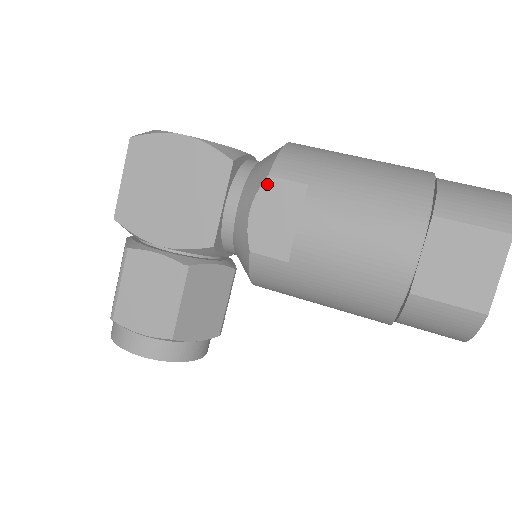
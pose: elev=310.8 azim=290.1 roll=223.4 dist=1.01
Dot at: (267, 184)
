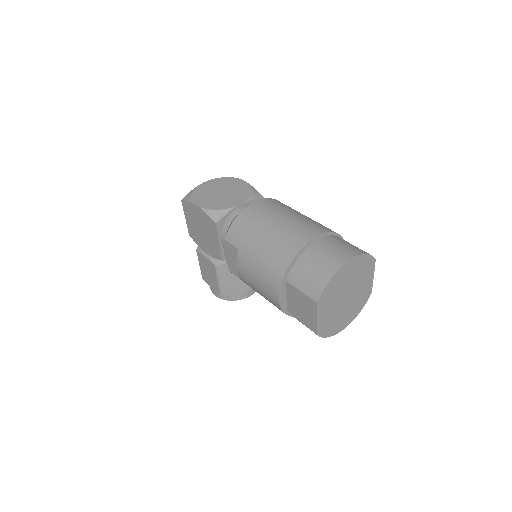
Dot at: (225, 243)
